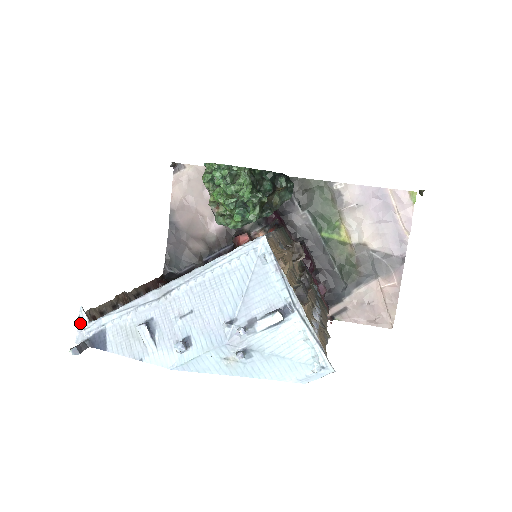
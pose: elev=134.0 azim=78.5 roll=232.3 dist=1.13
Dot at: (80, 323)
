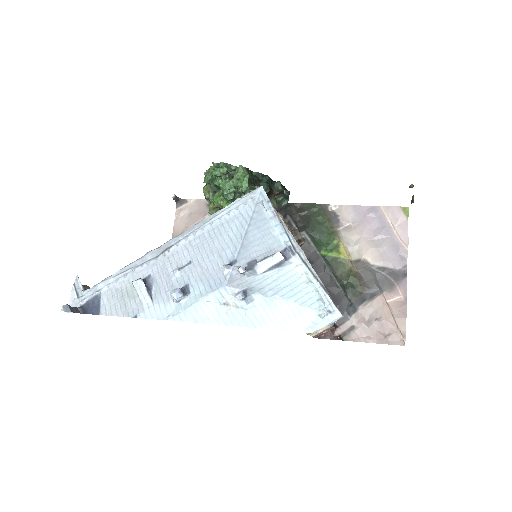
Dot at: (74, 291)
